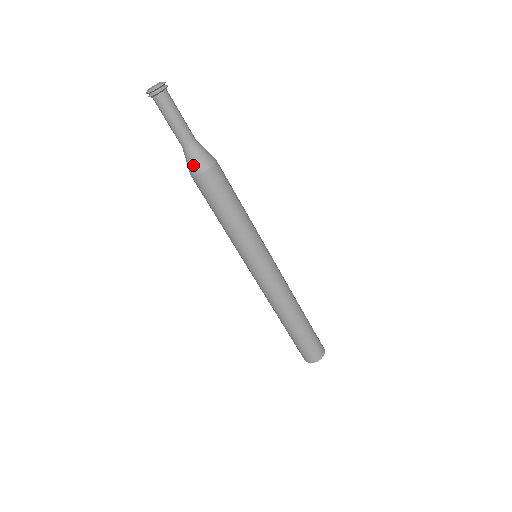
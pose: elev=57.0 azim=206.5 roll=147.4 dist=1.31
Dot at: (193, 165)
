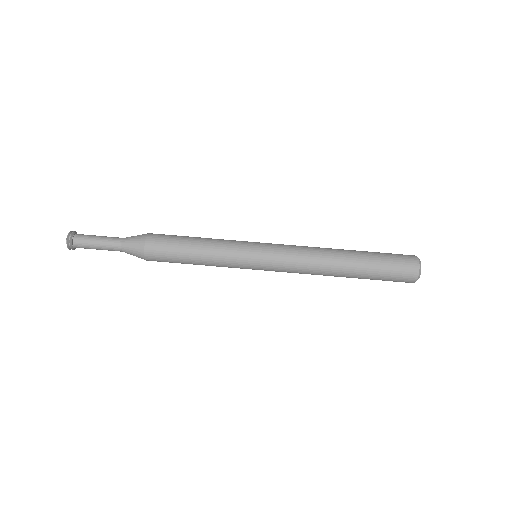
Dot at: (136, 255)
